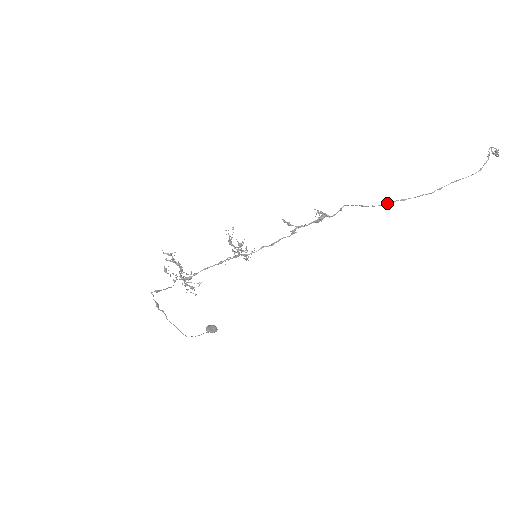
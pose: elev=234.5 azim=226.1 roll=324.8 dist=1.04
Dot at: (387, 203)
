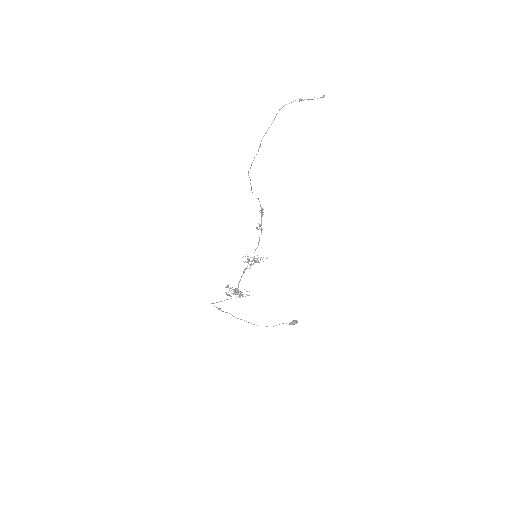
Dot at: occluded
